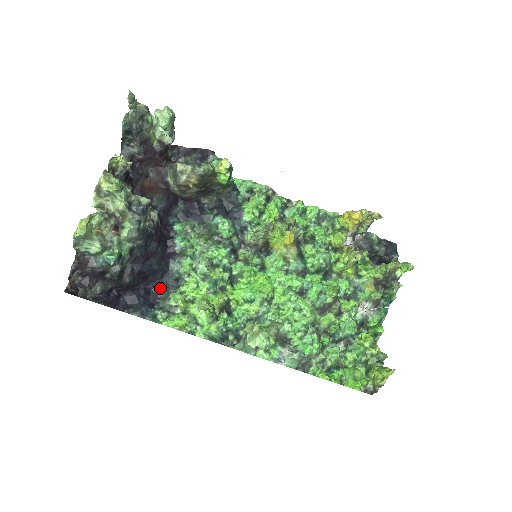
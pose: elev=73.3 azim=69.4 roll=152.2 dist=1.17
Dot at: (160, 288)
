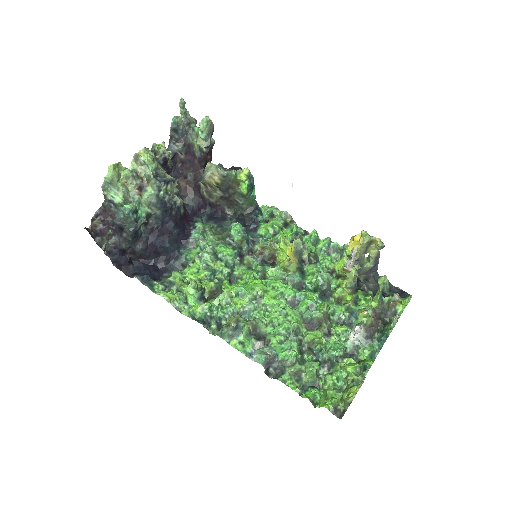
Dot at: (167, 269)
